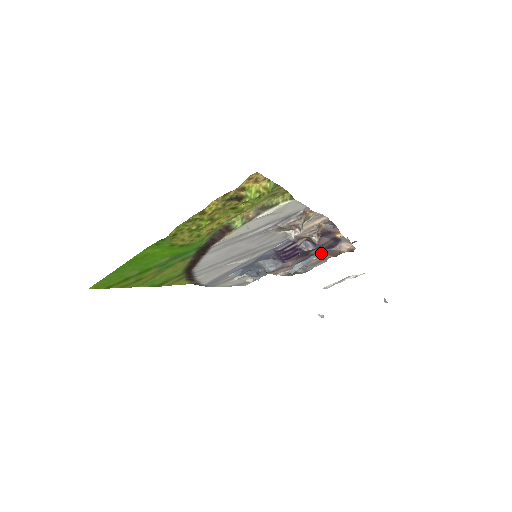
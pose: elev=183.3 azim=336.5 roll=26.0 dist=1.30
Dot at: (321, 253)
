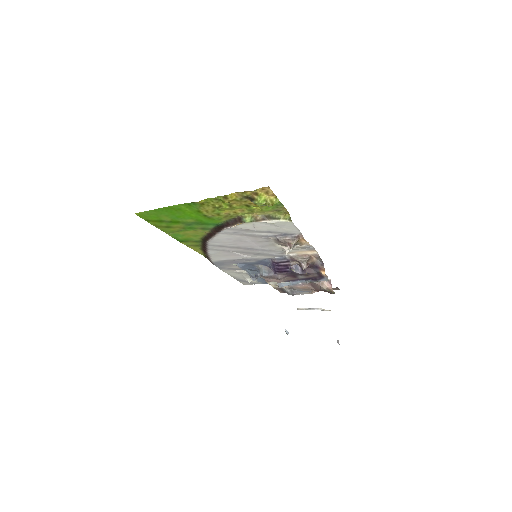
Dot at: (306, 281)
